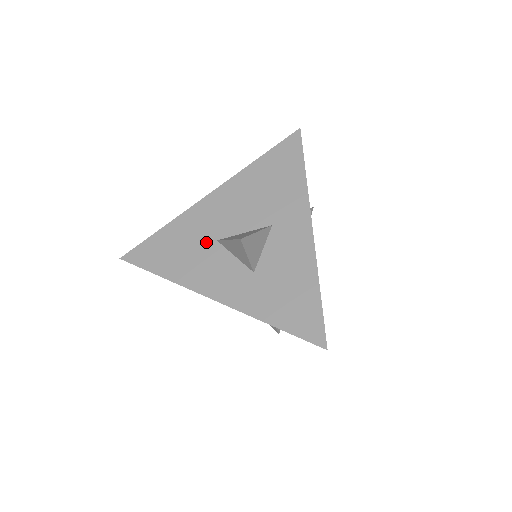
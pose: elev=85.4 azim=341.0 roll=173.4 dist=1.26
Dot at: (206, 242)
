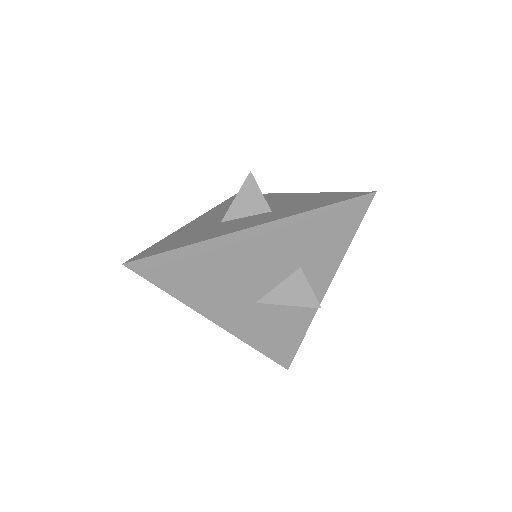
Dot at: (211, 226)
